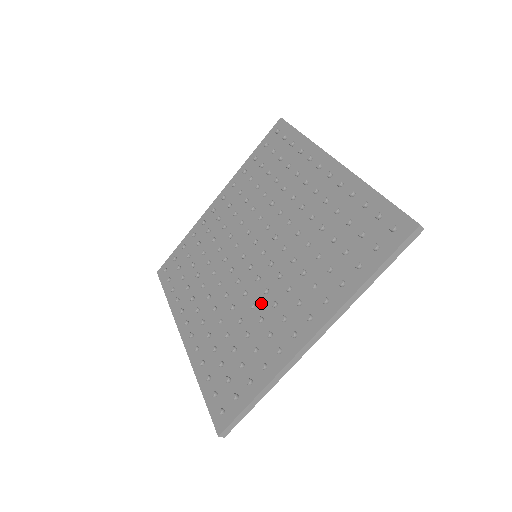
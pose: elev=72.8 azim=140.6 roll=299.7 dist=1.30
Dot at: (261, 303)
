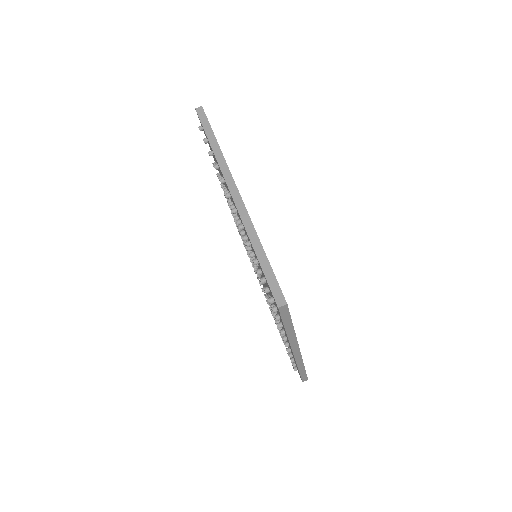
Dot at: occluded
